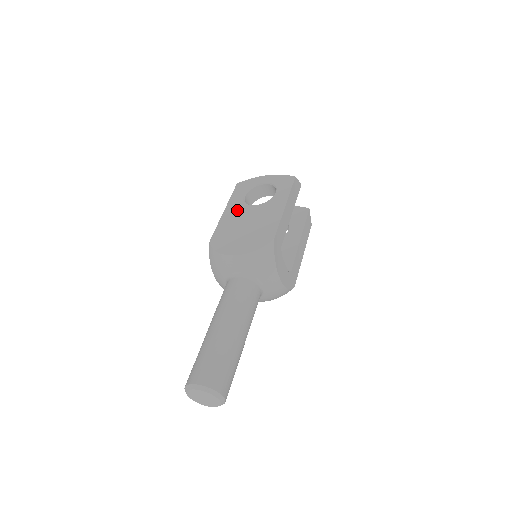
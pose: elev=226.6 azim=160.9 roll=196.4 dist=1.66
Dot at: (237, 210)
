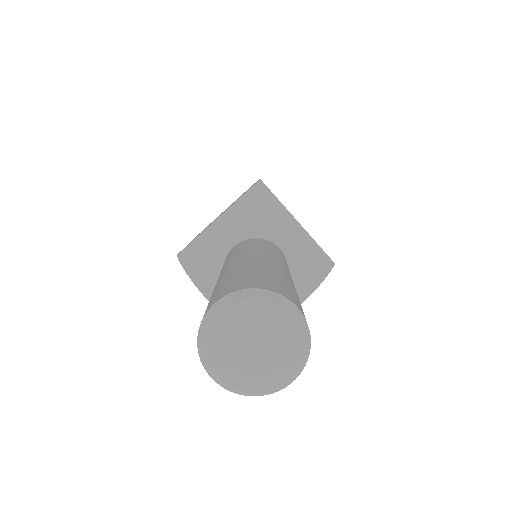
Dot at: occluded
